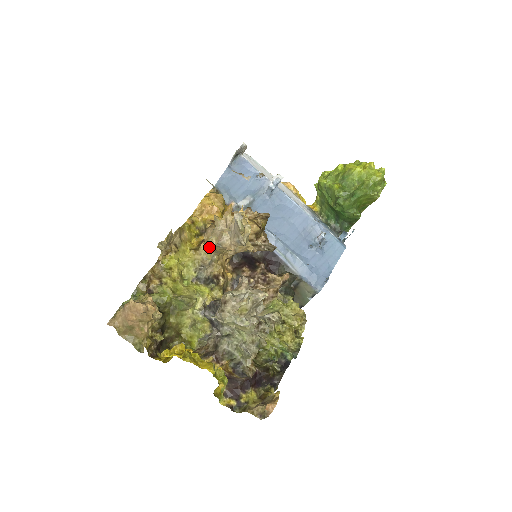
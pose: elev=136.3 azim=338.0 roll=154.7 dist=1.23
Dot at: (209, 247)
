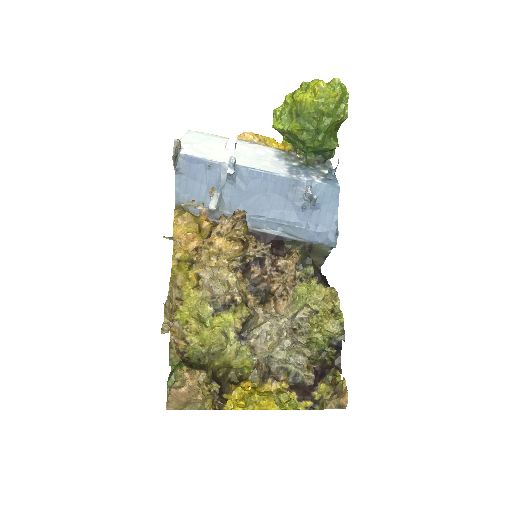
Dot at: occluded
